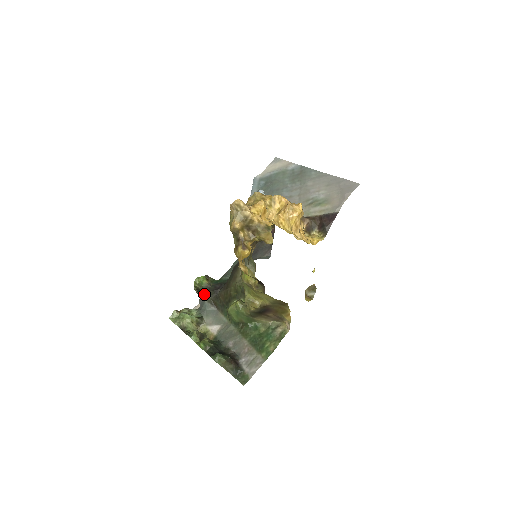
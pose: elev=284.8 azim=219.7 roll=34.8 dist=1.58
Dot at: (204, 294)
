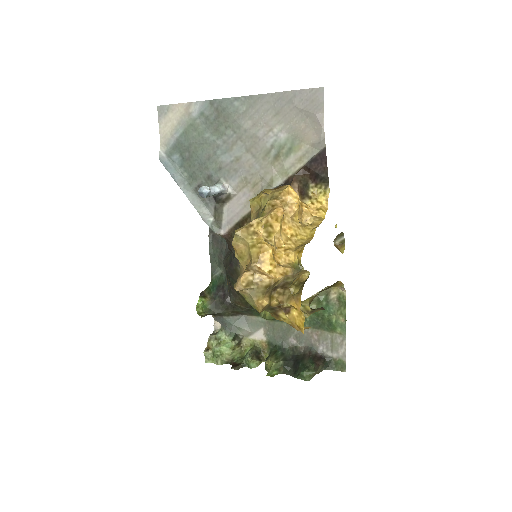
Dot at: (217, 314)
